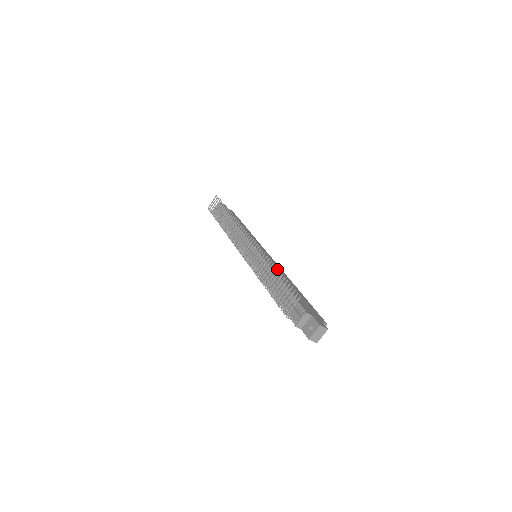
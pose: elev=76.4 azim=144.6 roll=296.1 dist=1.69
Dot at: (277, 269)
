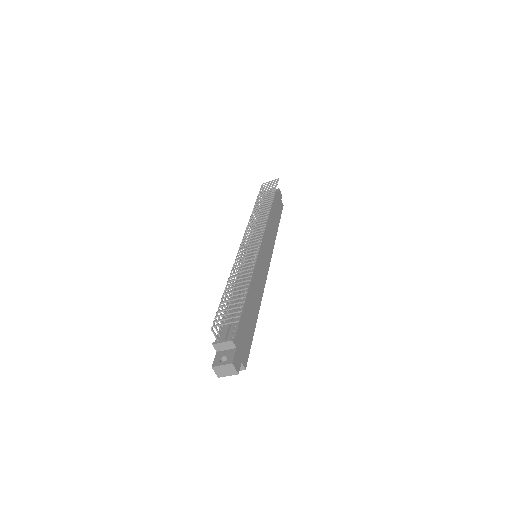
Dot at: (250, 279)
